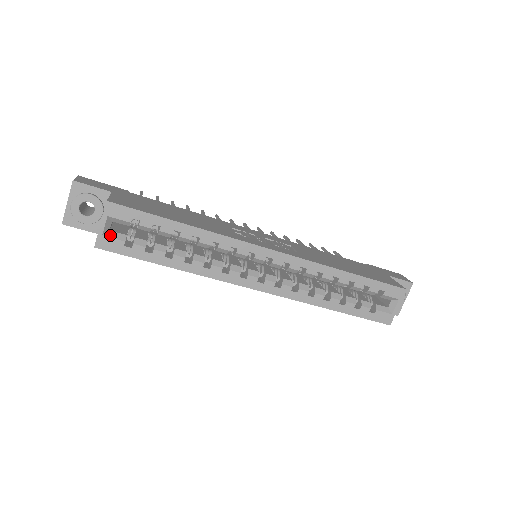
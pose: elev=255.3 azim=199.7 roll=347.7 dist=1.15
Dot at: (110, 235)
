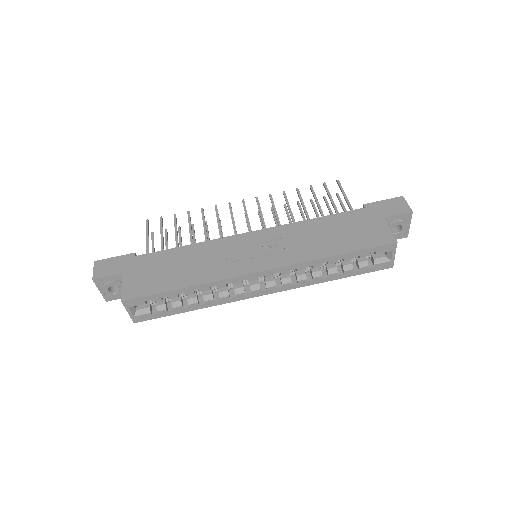
Dot at: (139, 313)
